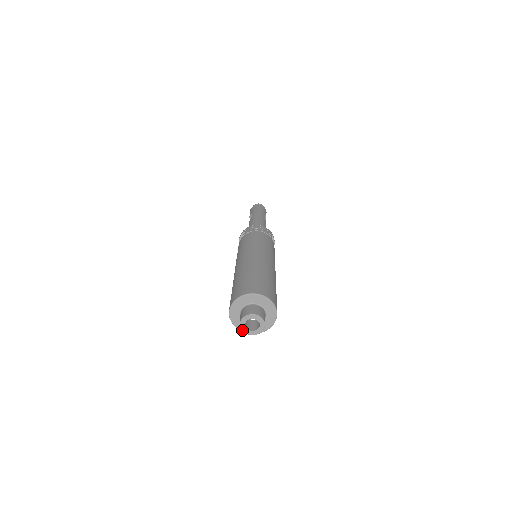
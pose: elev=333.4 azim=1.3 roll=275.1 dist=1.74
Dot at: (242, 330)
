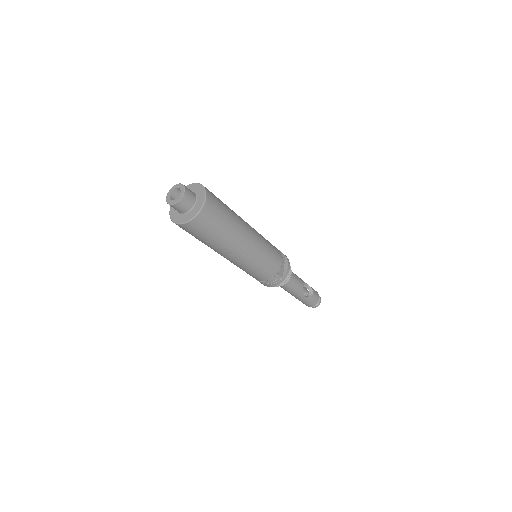
Dot at: (167, 202)
